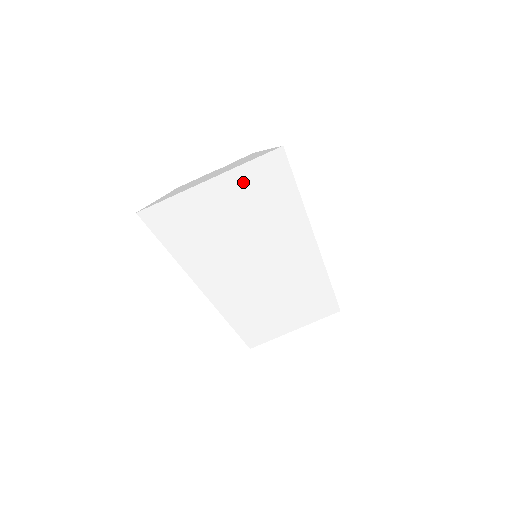
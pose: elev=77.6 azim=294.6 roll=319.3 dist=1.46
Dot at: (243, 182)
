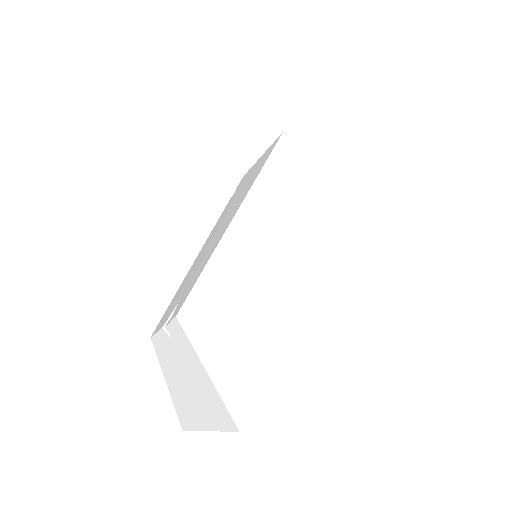
Dot at: occluded
